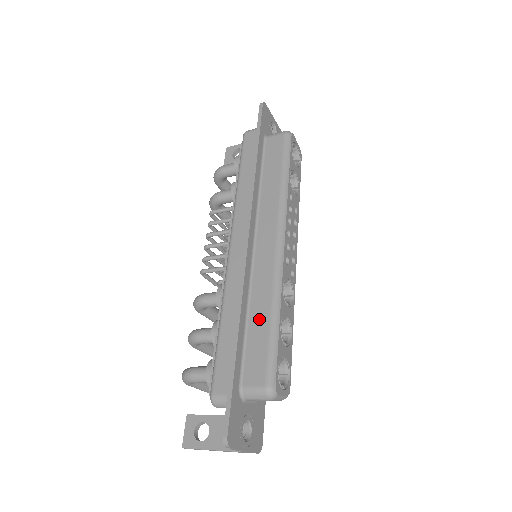
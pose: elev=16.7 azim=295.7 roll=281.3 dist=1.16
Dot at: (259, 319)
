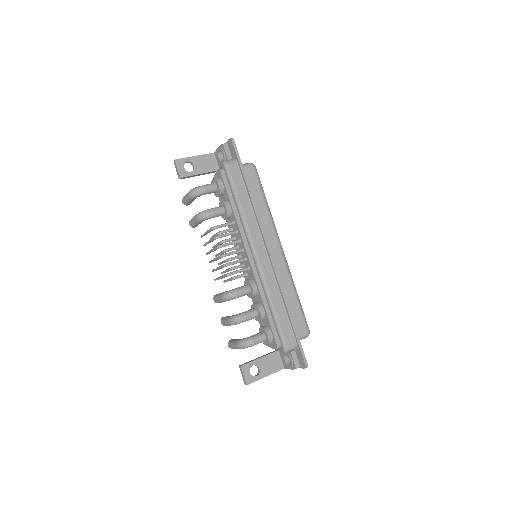
Dot at: (290, 298)
